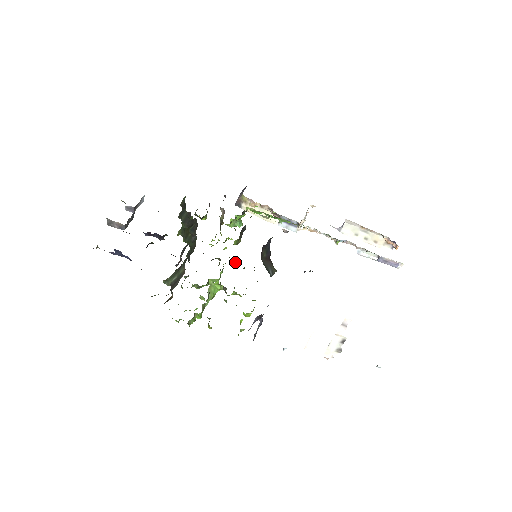
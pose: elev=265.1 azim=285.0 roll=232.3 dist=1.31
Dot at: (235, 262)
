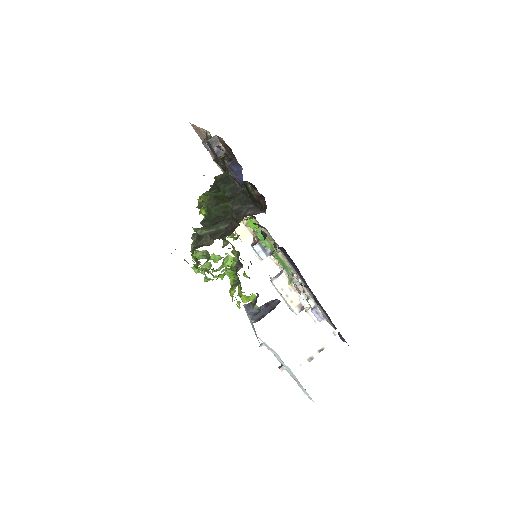
Dot at: (235, 252)
